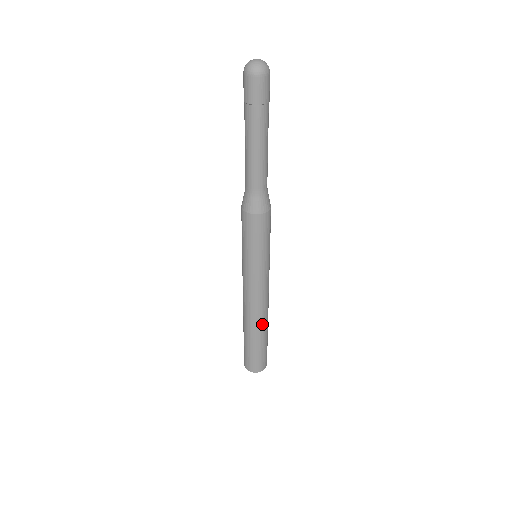
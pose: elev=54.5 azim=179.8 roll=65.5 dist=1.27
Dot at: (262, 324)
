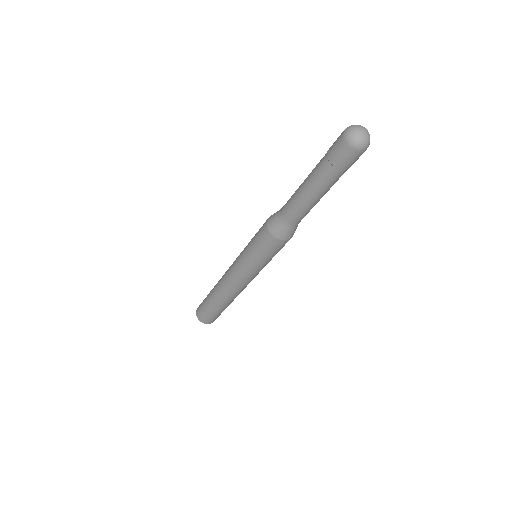
Dot at: occluded
